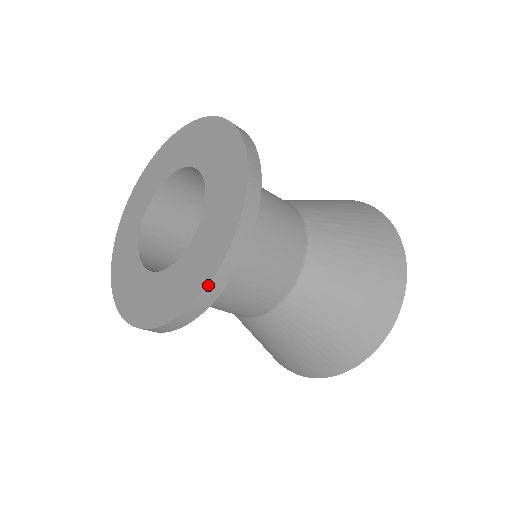
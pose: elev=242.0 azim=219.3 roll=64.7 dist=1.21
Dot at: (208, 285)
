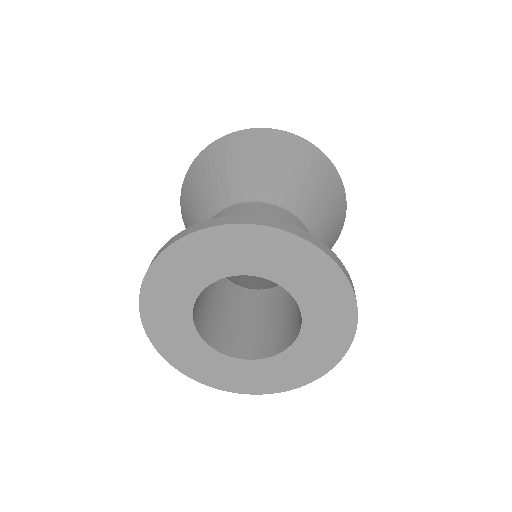
Dot at: occluded
